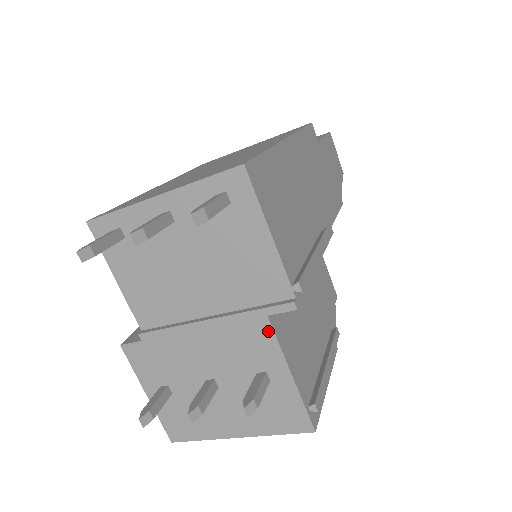
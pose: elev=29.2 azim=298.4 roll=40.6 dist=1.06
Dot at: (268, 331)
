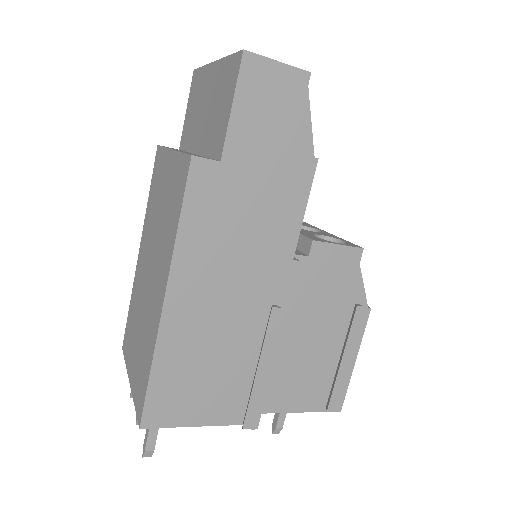
Dot at: occluded
